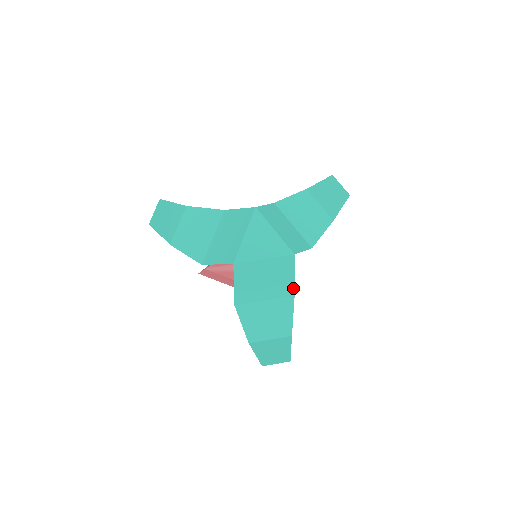
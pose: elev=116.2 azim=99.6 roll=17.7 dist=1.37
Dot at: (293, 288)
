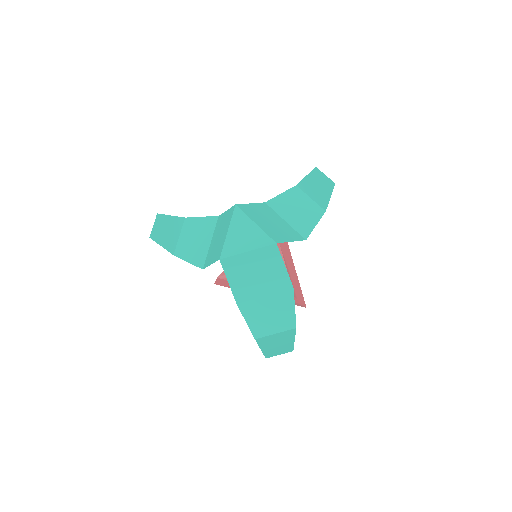
Dot at: (289, 280)
